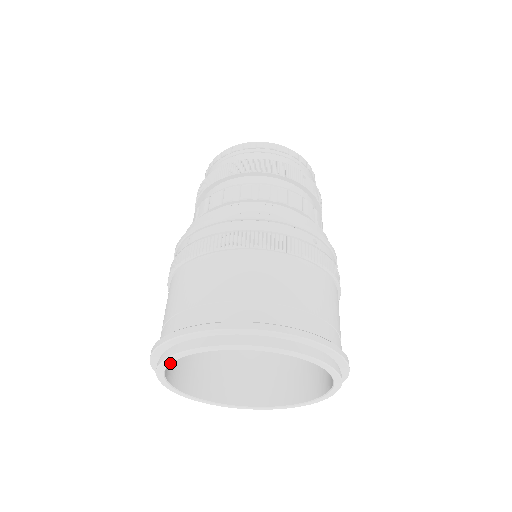
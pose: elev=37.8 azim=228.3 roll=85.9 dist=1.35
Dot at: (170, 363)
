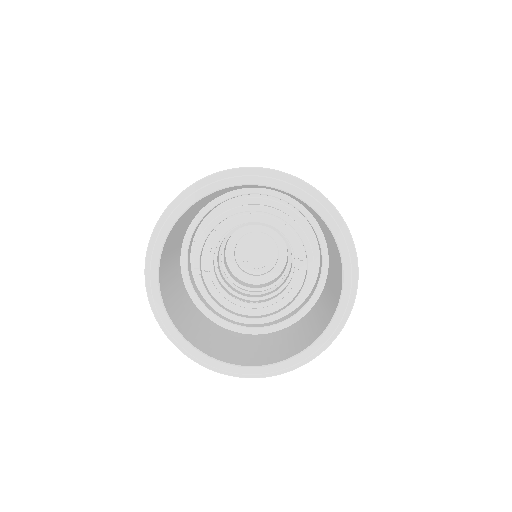
Dot at: (162, 304)
